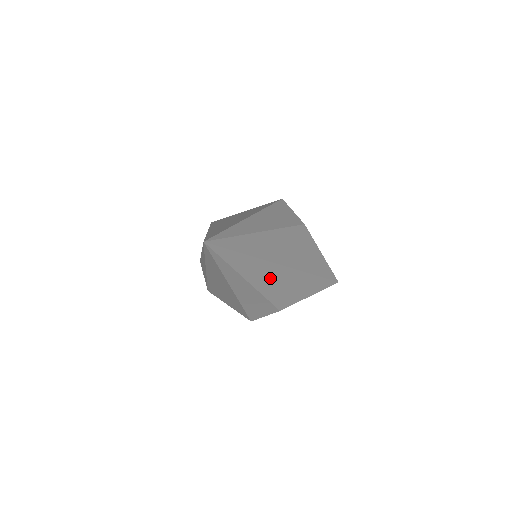
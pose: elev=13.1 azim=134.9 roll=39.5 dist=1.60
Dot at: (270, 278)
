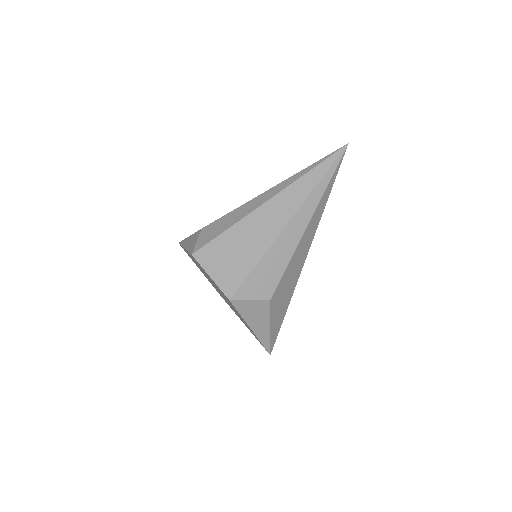
Dot at: (304, 245)
